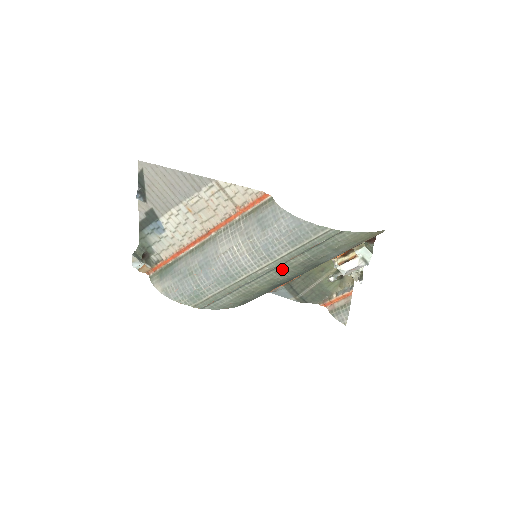
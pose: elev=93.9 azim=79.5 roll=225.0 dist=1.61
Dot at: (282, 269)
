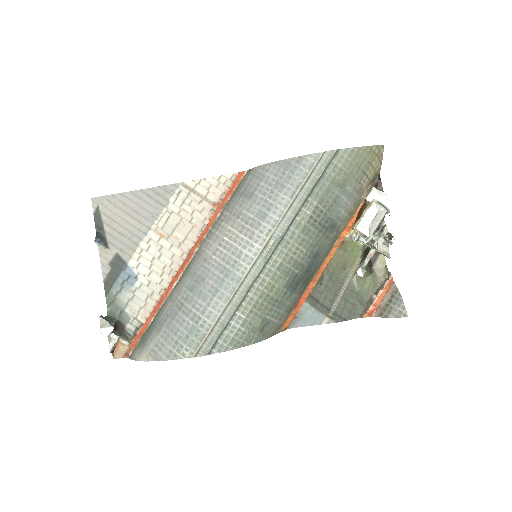
Dot at: (291, 238)
